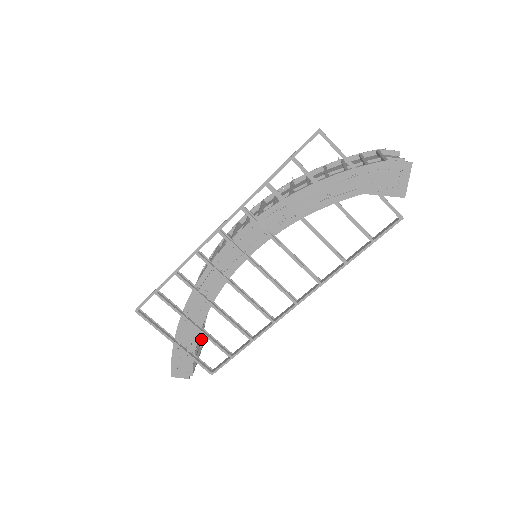
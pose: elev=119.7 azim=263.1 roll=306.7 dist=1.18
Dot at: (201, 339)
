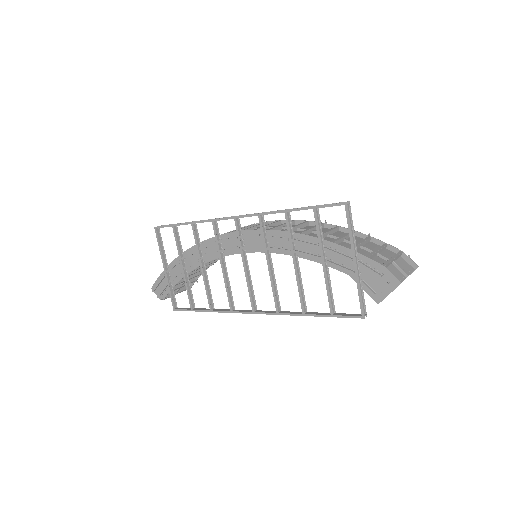
Dot at: (193, 281)
